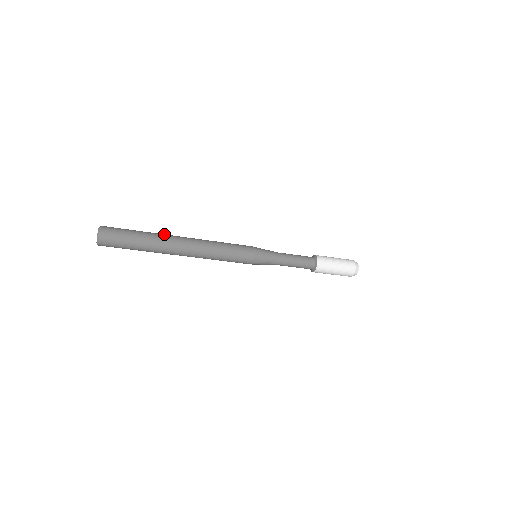
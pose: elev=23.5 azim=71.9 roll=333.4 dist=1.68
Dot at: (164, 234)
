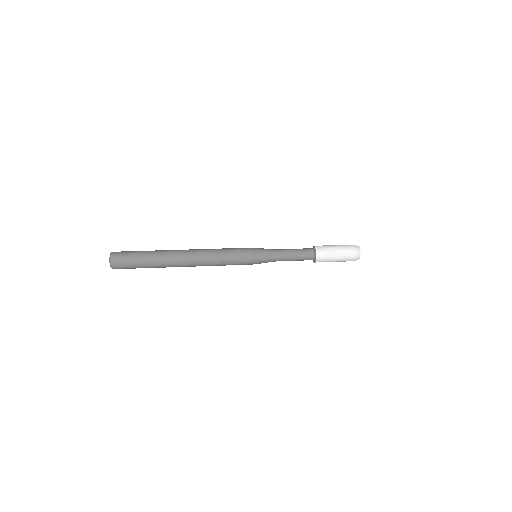
Dot at: (167, 262)
